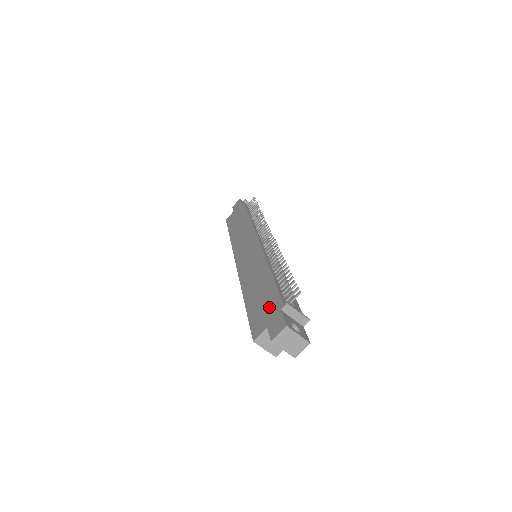
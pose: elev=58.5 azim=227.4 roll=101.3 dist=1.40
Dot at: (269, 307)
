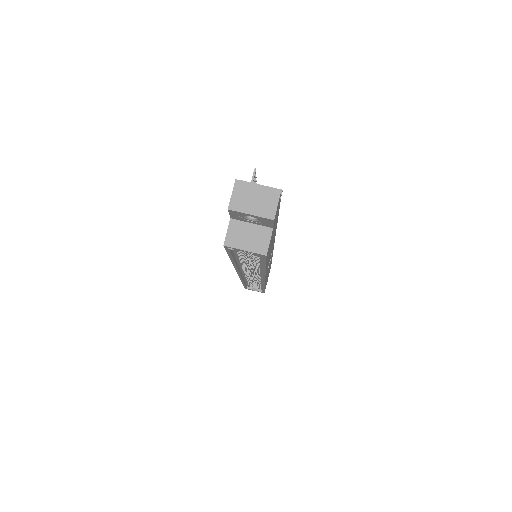
Dot at: occluded
